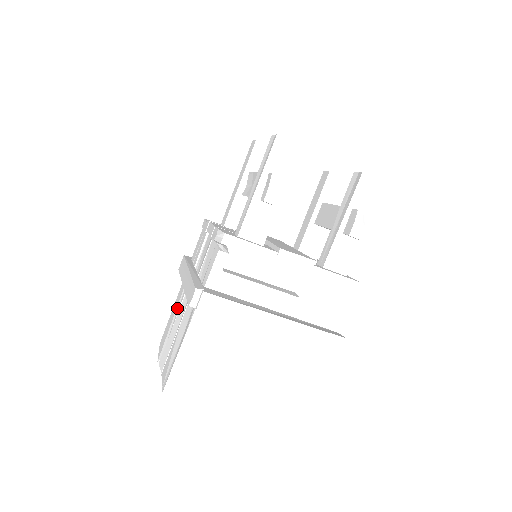
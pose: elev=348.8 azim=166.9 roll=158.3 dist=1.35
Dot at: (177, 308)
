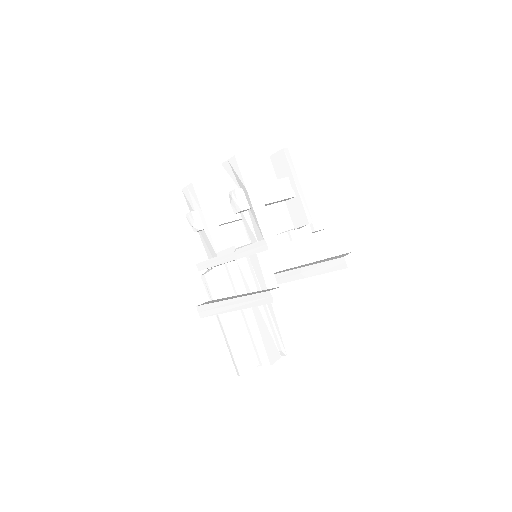
Dot at: occluded
